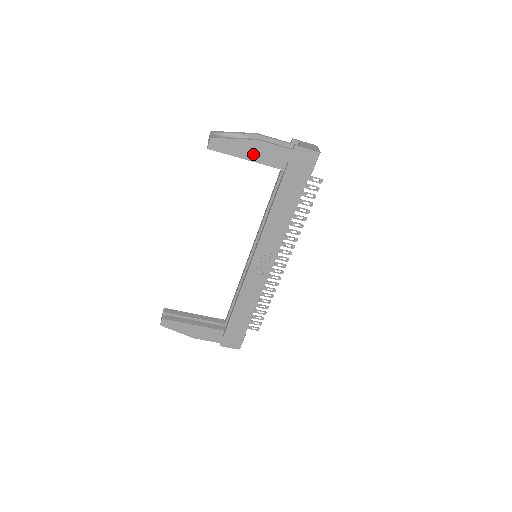
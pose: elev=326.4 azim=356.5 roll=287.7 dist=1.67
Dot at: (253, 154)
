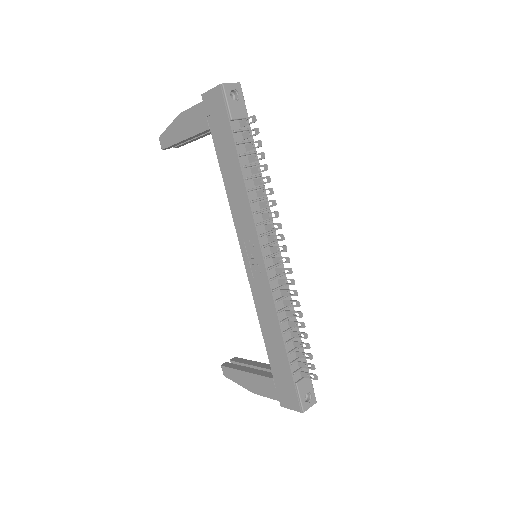
Dot at: (184, 131)
